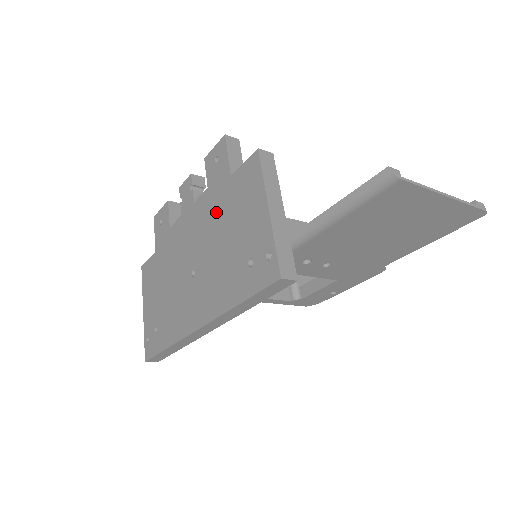
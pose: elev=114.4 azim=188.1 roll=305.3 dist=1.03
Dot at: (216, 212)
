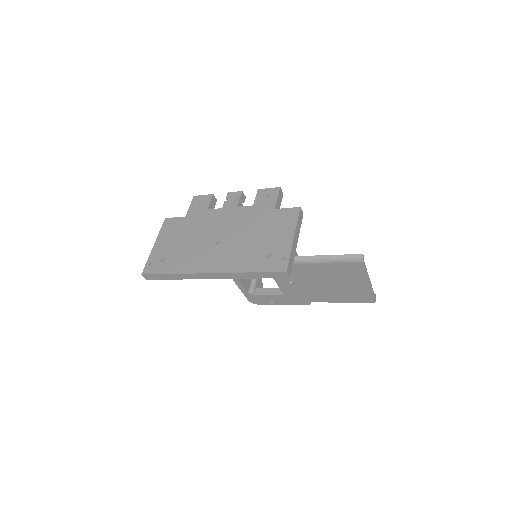
Dot at: (254, 221)
